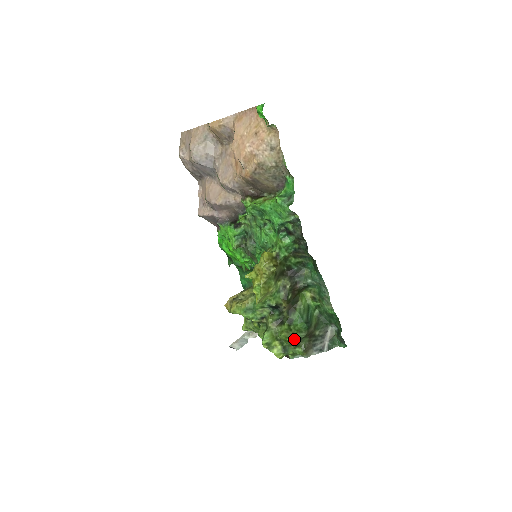
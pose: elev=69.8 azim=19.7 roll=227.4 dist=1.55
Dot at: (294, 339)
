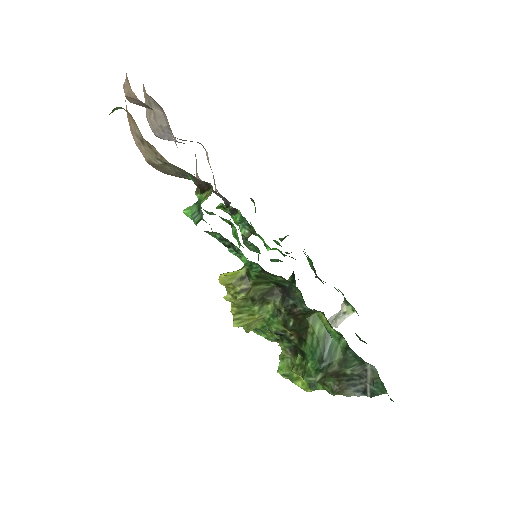
Dot at: occluded
